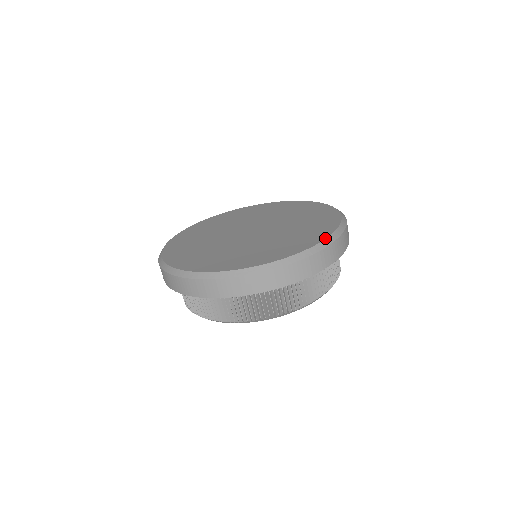
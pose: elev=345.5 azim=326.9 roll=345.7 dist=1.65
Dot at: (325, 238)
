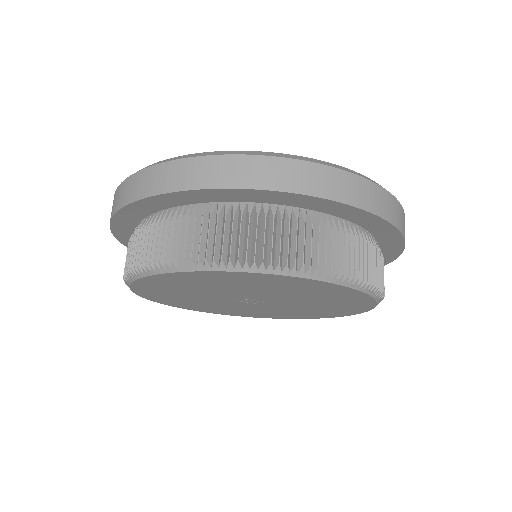
Dot at: occluded
